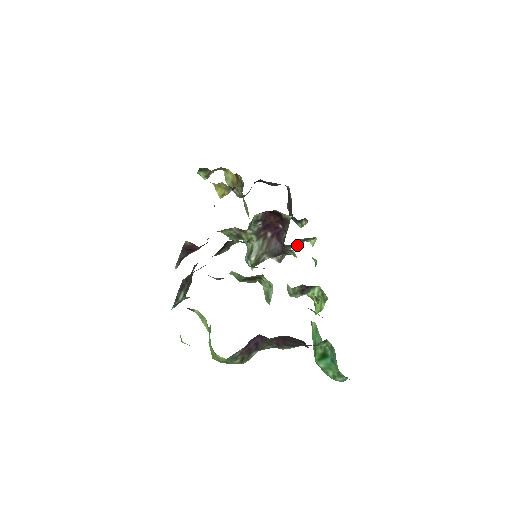
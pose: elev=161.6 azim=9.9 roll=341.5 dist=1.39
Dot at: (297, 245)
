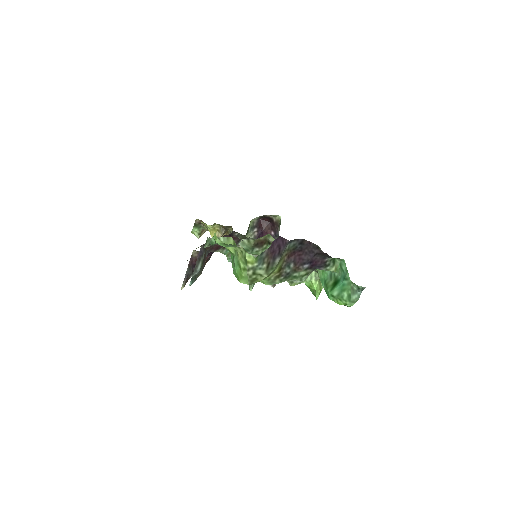
Dot at: occluded
